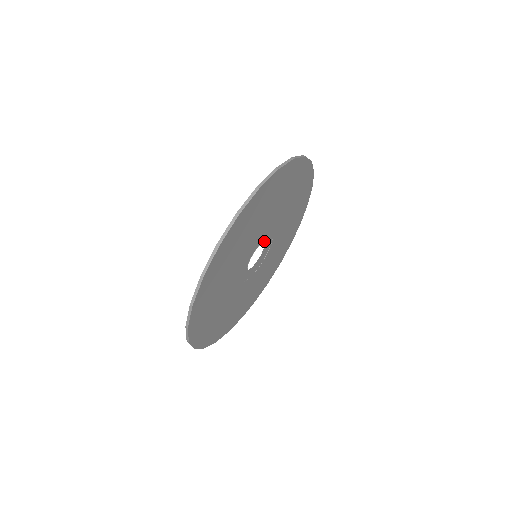
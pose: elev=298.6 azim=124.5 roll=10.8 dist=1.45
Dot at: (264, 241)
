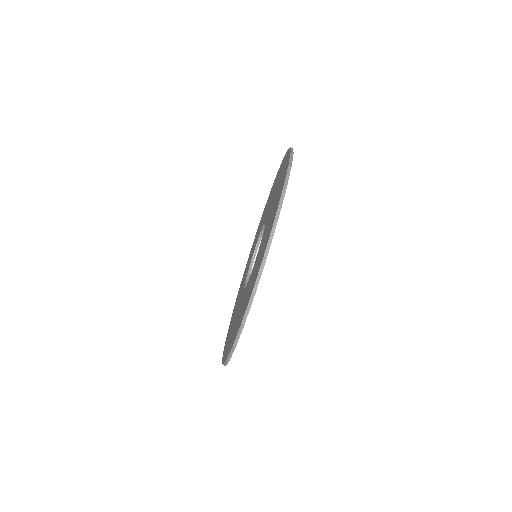
Dot at: occluded
